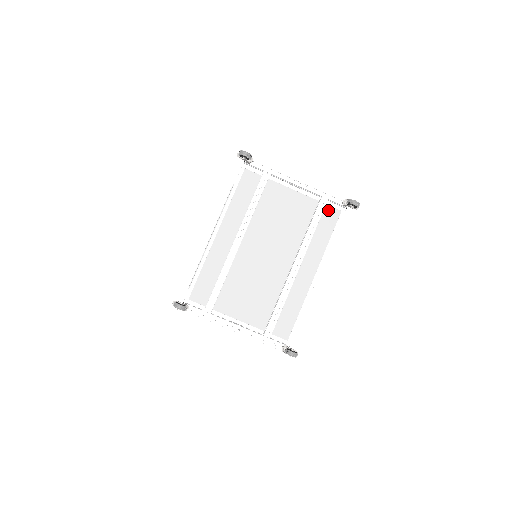
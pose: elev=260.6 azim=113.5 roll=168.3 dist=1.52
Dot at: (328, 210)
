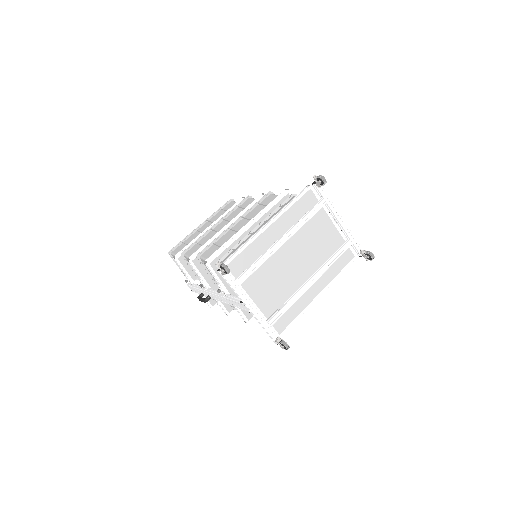
Dot at: (347, 251)
